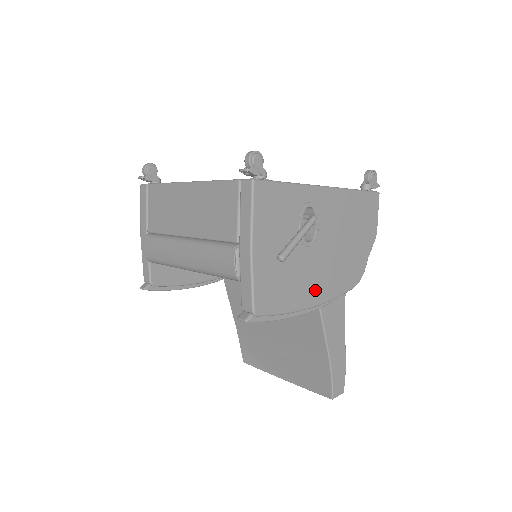
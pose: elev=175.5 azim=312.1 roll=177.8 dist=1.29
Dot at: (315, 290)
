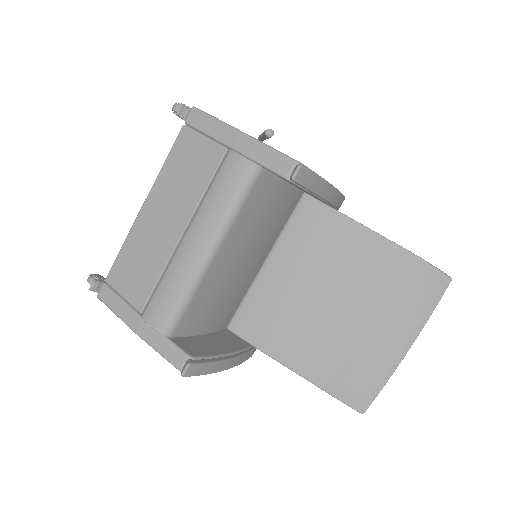
Dot at: occluded
